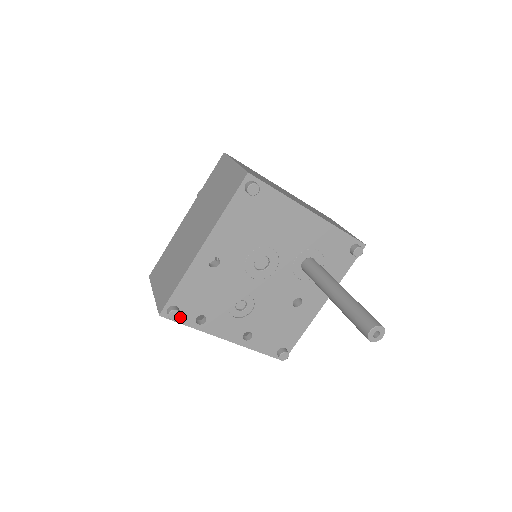
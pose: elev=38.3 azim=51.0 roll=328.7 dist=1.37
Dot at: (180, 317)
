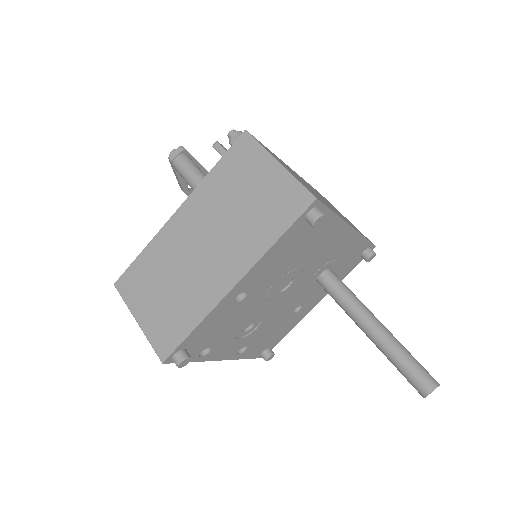
Dot at: occluded
